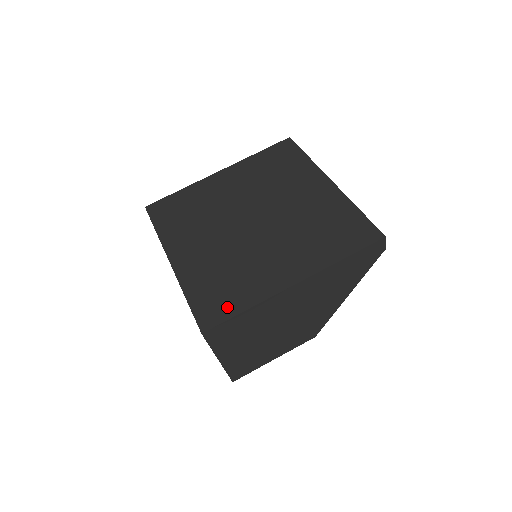
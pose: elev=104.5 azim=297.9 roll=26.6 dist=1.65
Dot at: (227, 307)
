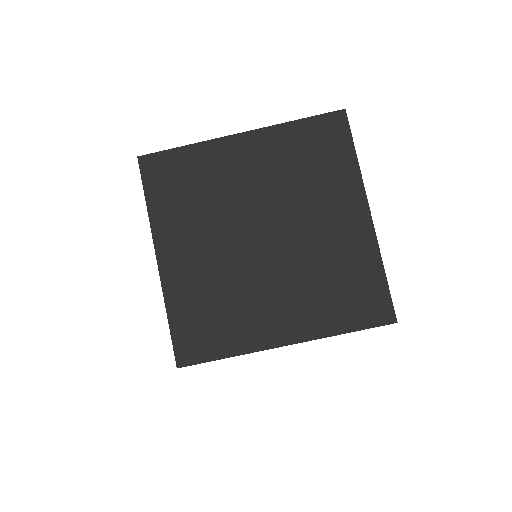
Dot at: (209, 347)
